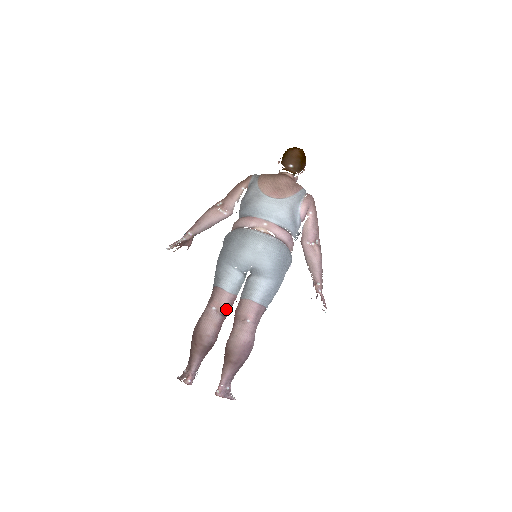
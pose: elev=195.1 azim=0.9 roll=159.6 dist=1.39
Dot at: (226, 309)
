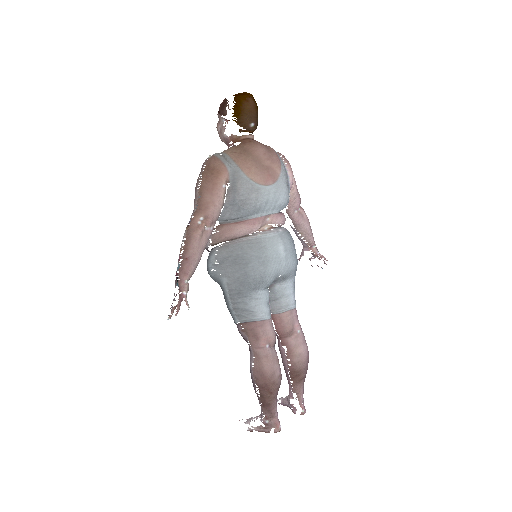
Dot at: (275, 337)
